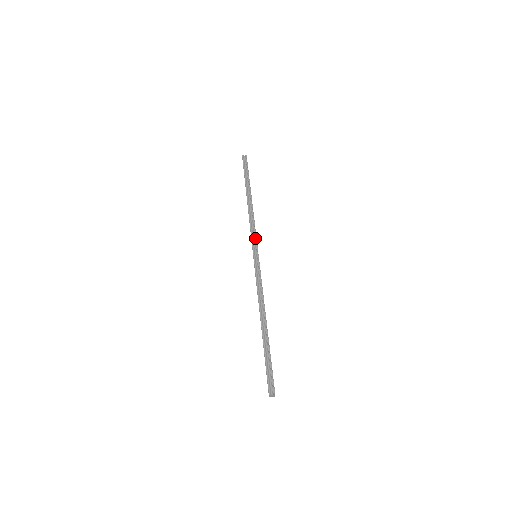
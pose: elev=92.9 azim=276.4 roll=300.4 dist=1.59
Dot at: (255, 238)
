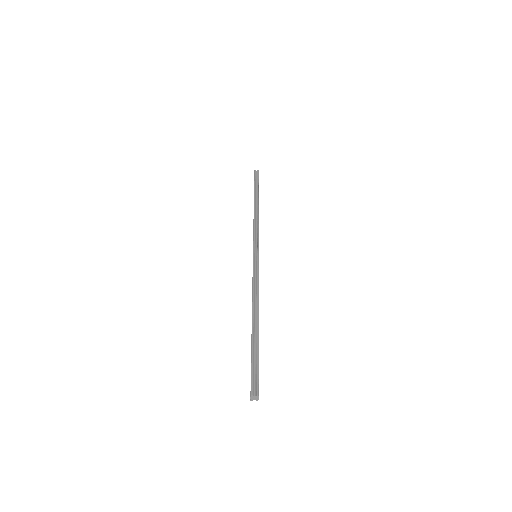
Dot at: (257, 239)
